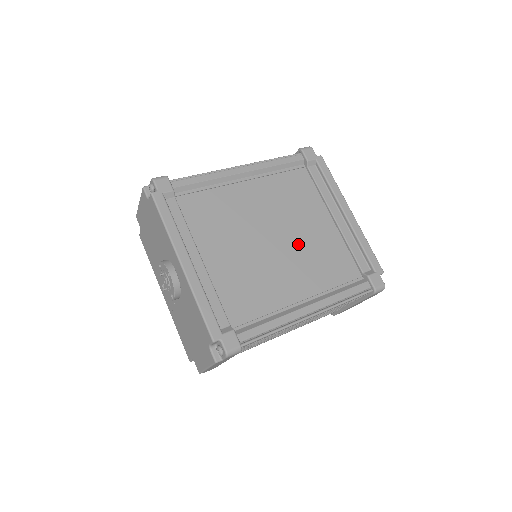
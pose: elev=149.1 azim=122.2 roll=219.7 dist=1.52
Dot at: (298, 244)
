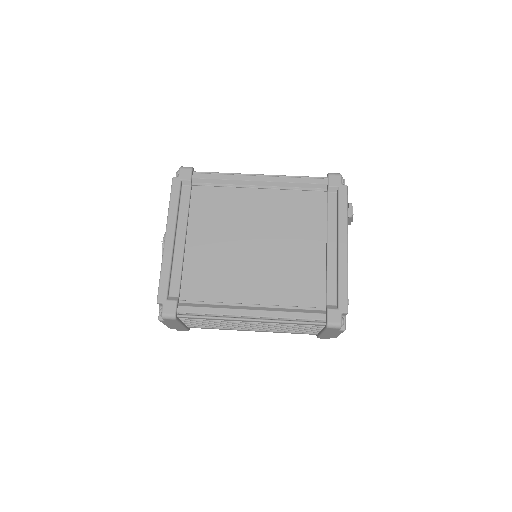
Dot at: (278, 256)
